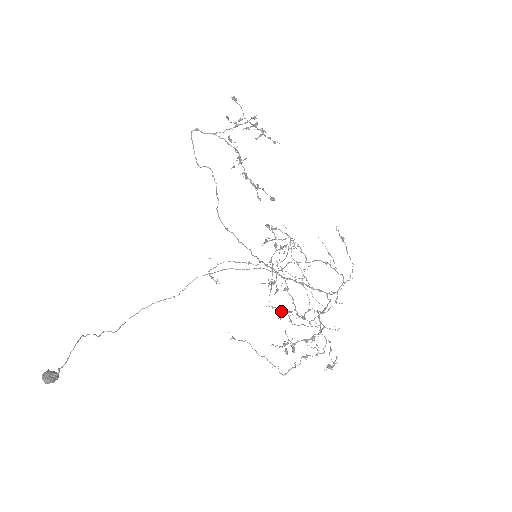
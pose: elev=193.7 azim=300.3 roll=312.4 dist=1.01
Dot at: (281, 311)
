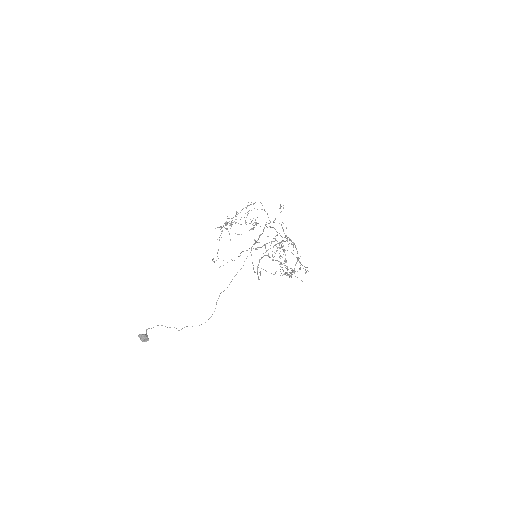
Dot at: (293, 272)
